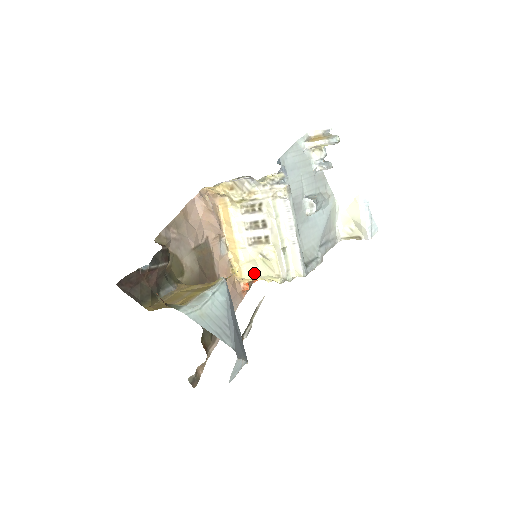
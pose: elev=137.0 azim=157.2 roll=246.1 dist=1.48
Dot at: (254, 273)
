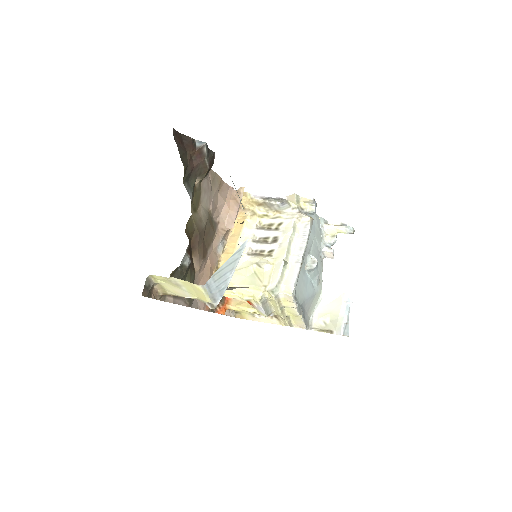
Dot at: (238, 281)
